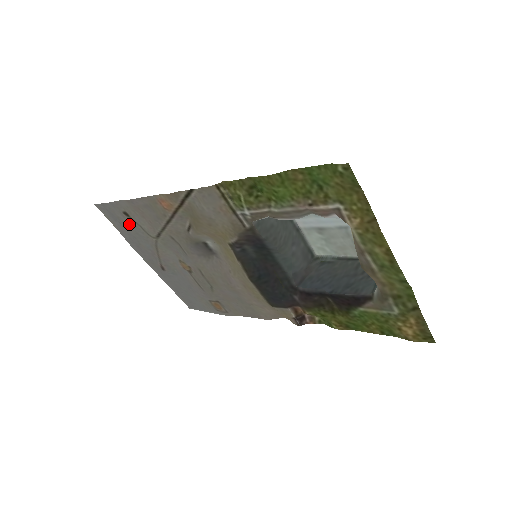
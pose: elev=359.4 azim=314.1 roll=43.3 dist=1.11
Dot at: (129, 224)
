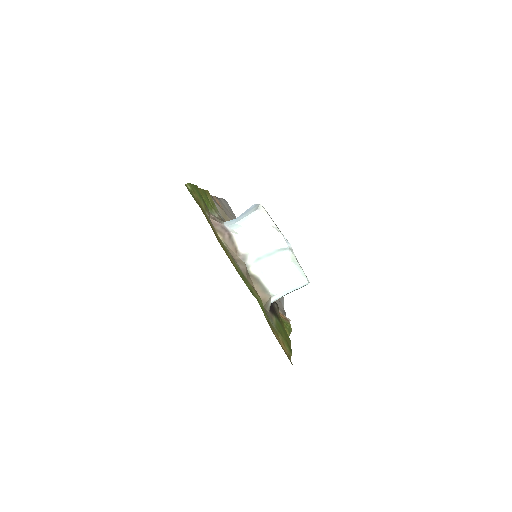
Dot at: occluded
